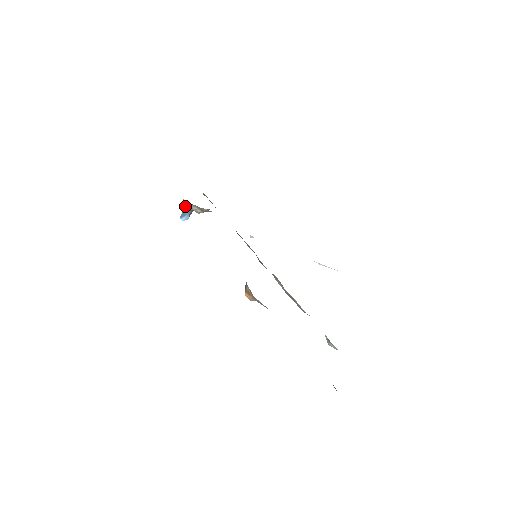
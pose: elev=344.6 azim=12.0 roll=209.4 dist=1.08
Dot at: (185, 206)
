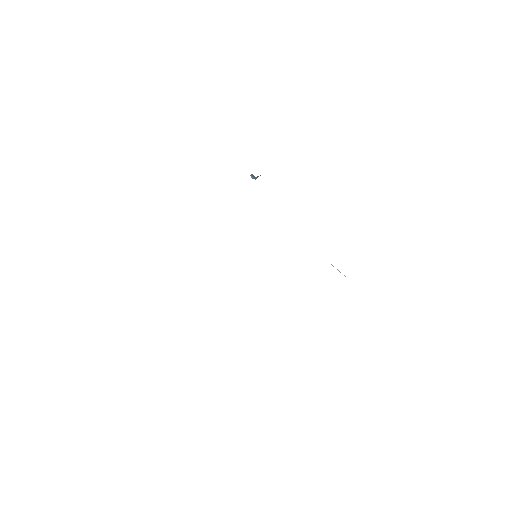
Dot at: occluded
